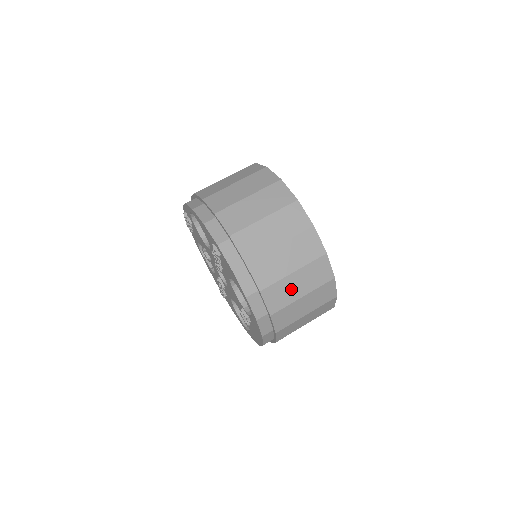
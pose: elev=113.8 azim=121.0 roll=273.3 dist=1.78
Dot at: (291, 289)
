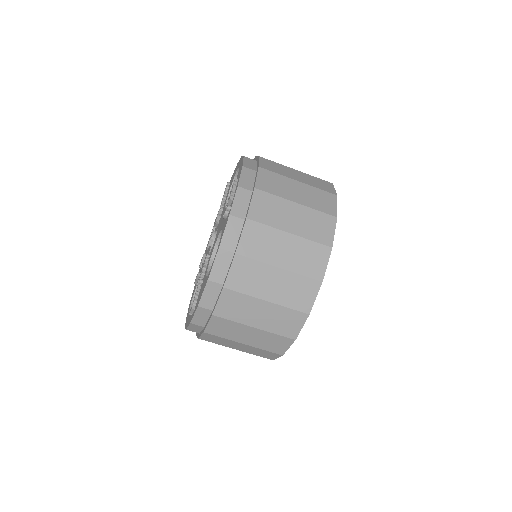
Dot at: occluded
